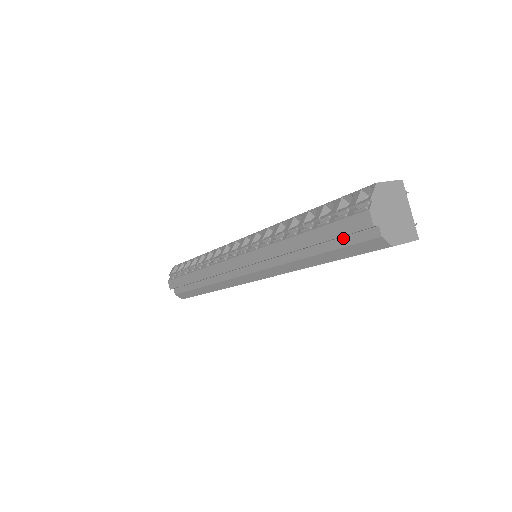
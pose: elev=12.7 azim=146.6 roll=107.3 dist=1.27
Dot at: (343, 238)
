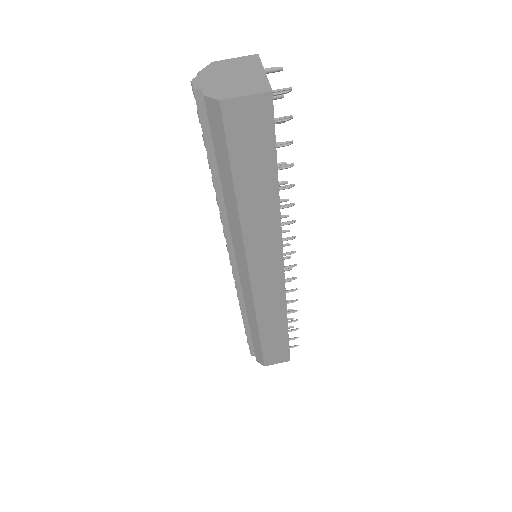
Dot at: (211, 138)
